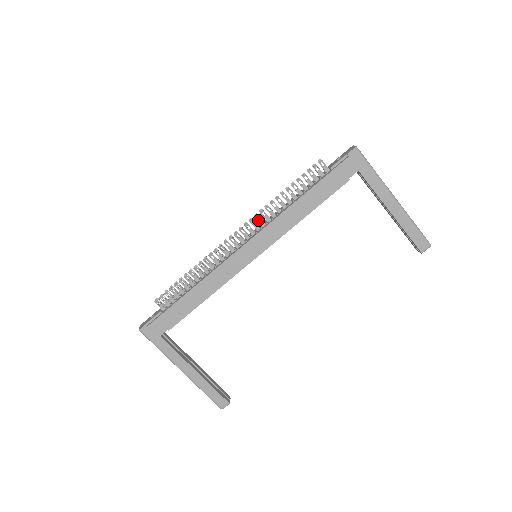
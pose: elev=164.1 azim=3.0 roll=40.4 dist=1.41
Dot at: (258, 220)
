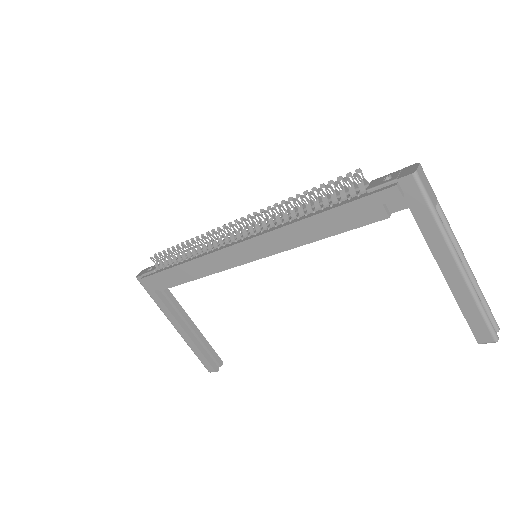
Dot at: (261, 219)
